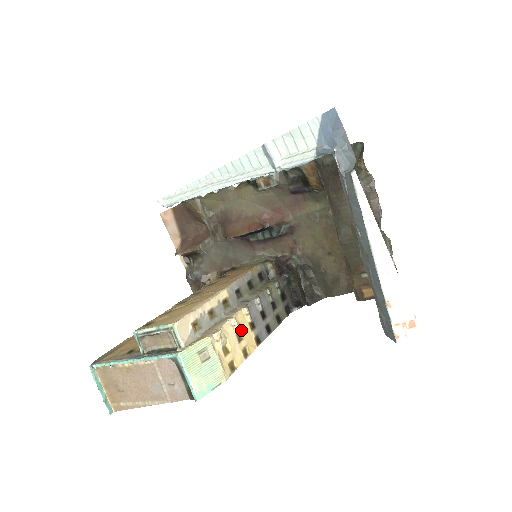
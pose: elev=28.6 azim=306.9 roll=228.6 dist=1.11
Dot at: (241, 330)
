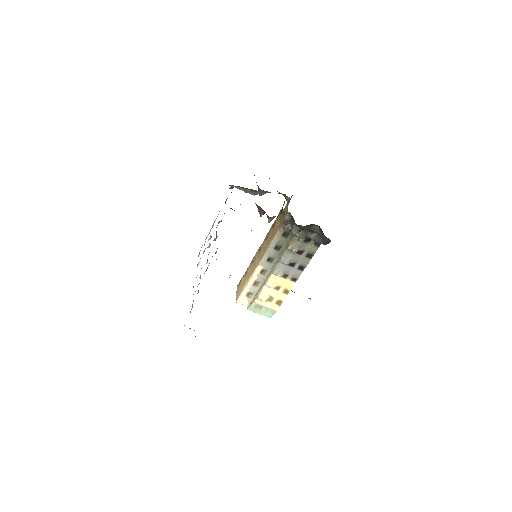
Dot at: (277, 284)
